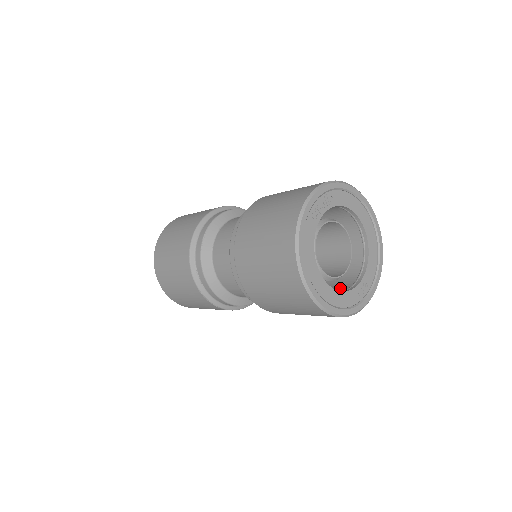
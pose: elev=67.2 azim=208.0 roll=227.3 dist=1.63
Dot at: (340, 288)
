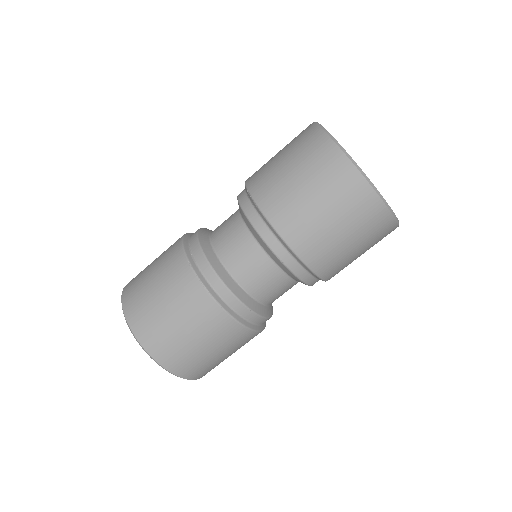
Dot at: occluded
